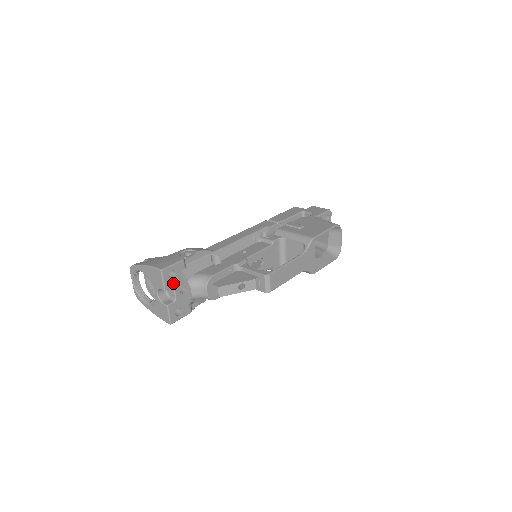
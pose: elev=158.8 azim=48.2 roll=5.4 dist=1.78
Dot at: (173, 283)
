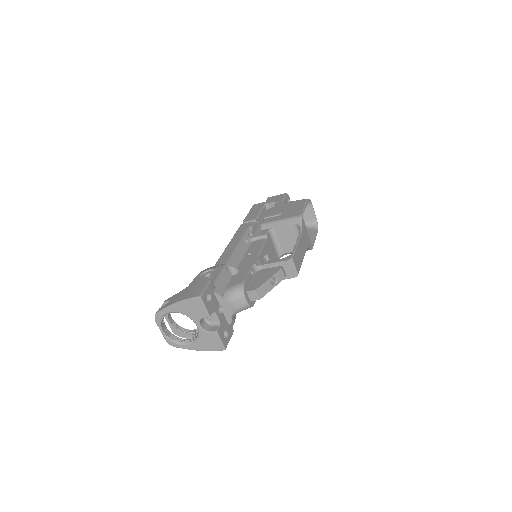
Dot at: (212, 307)
